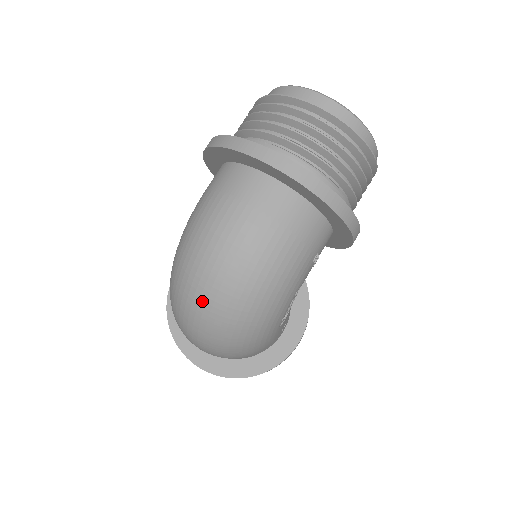
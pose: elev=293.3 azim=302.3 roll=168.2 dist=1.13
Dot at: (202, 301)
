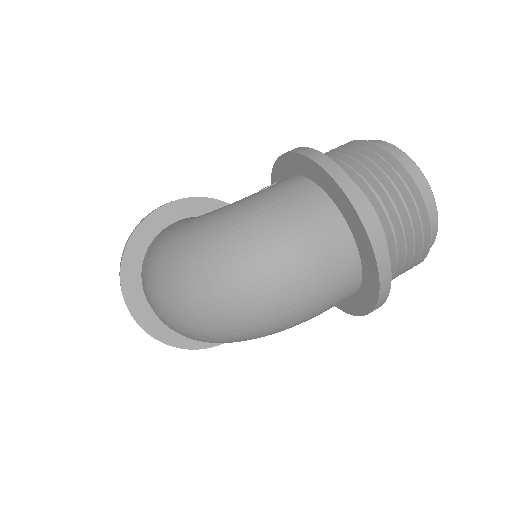
Dot at: (215, 299)
